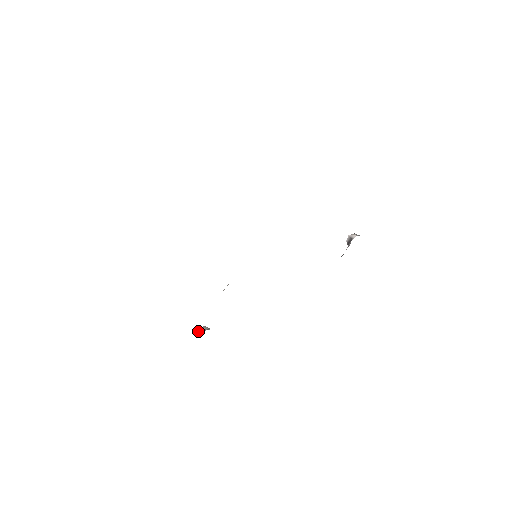
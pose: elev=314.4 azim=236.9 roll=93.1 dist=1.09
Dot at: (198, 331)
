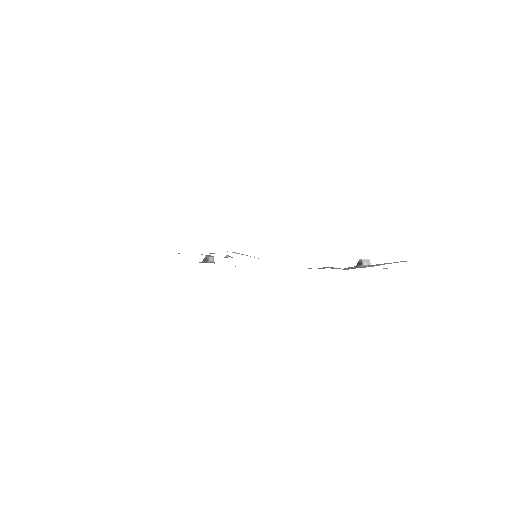
Dot at: (205, 256)
